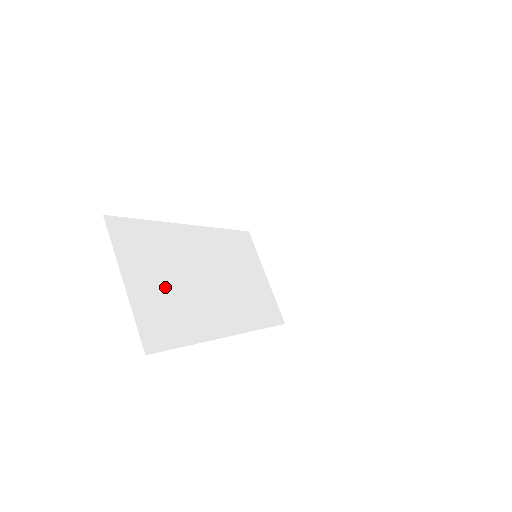
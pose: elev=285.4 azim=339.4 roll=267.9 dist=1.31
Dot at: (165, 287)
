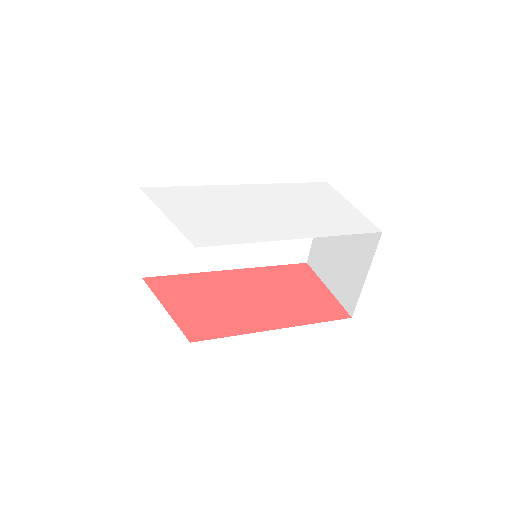
Dot at: (180, 238)
